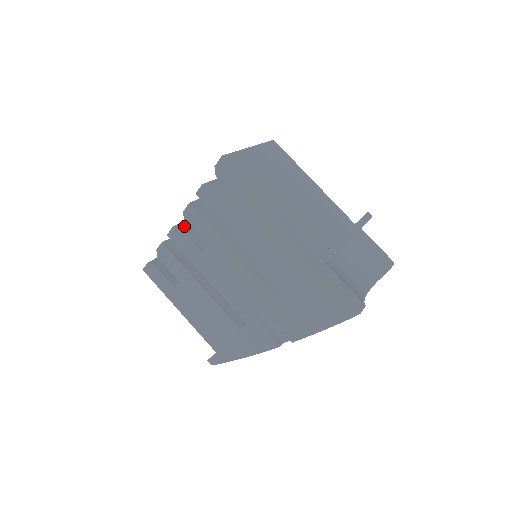
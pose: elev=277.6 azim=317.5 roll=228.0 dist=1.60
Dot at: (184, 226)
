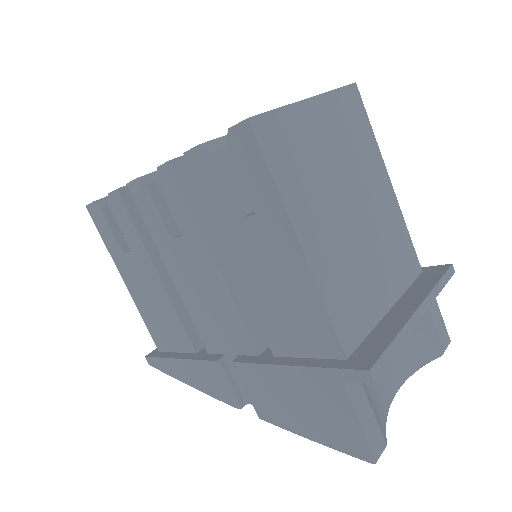
Dot at: (156, 183)
